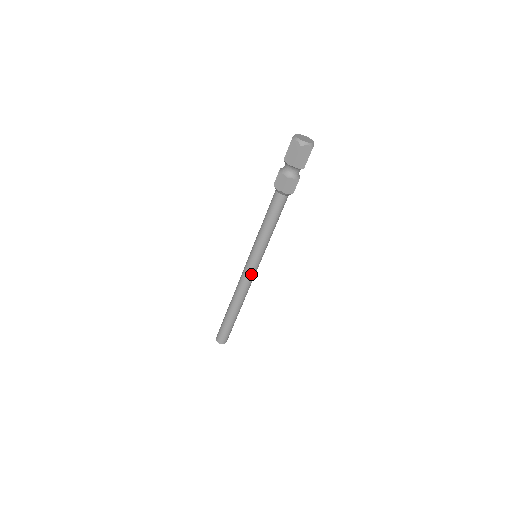
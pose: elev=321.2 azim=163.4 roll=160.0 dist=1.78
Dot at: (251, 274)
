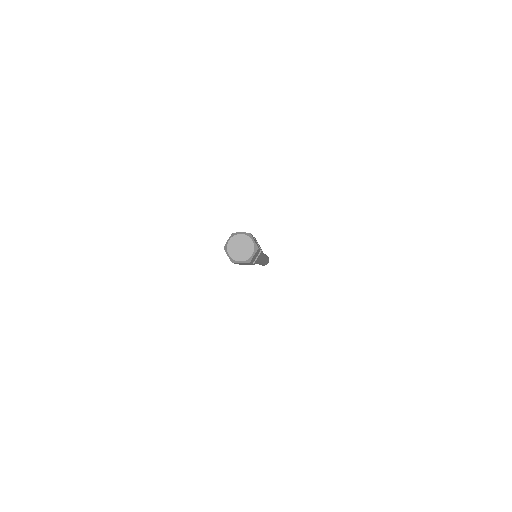
Dot at: (257, 263)
